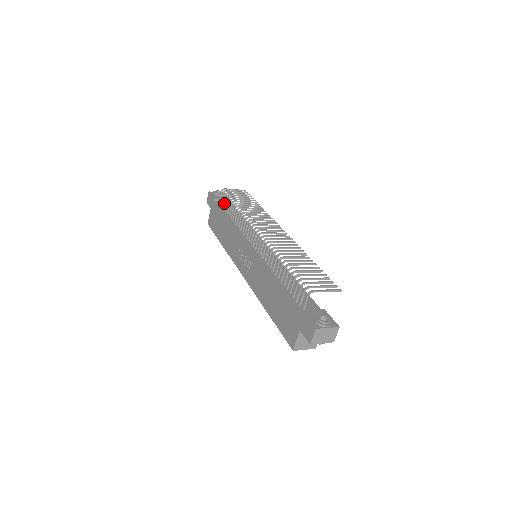
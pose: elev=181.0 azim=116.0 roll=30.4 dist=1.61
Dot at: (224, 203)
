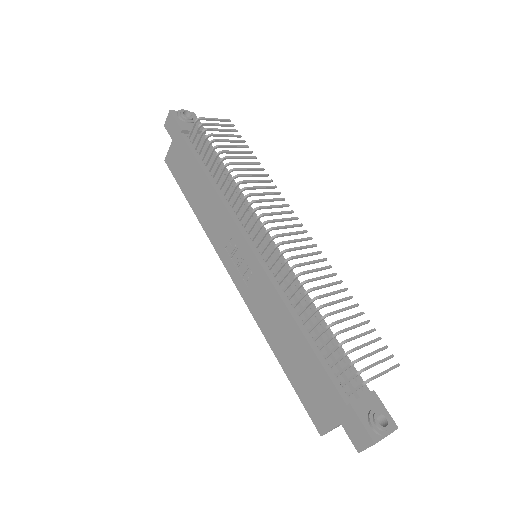
Dot at: occluded
